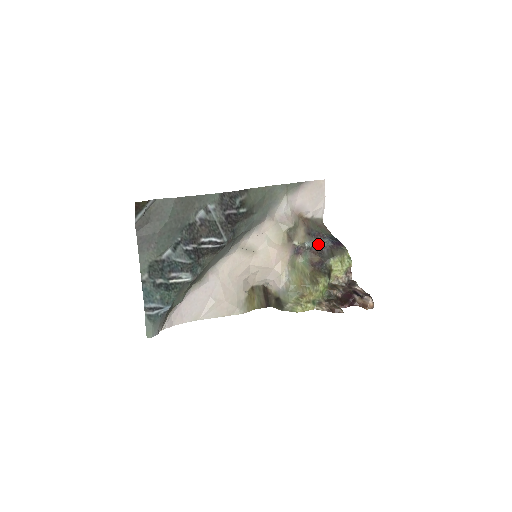
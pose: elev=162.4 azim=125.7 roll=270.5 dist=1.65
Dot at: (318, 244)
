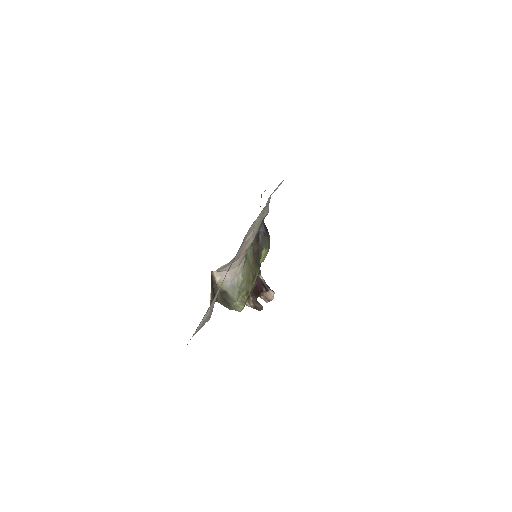
Dot at: occluded
